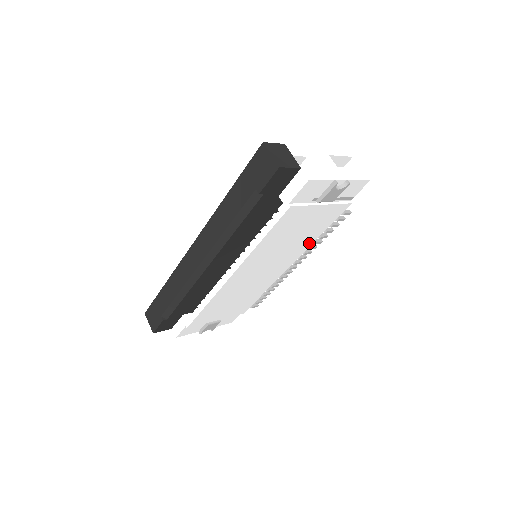
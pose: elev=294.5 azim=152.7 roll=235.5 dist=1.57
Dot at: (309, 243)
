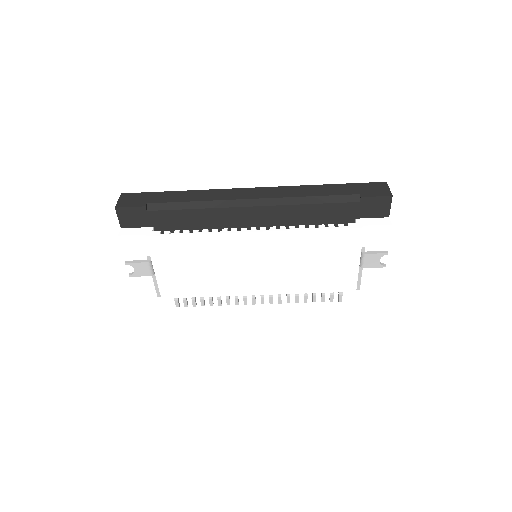
Dot at: (297, 289)
